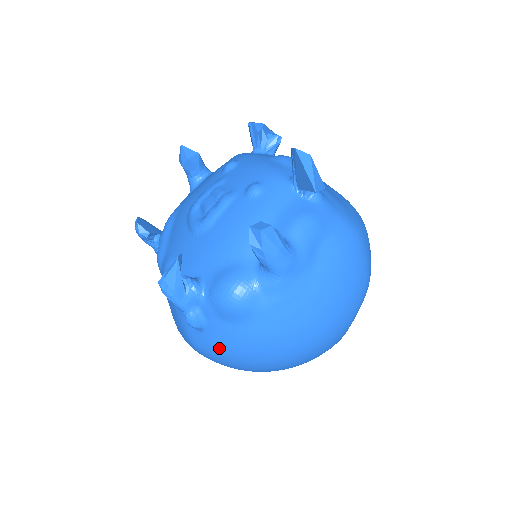
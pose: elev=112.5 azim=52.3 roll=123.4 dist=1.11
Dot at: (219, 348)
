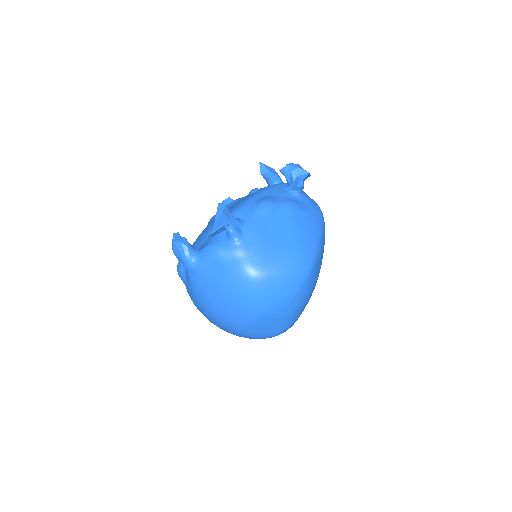
Dot at: occluded
